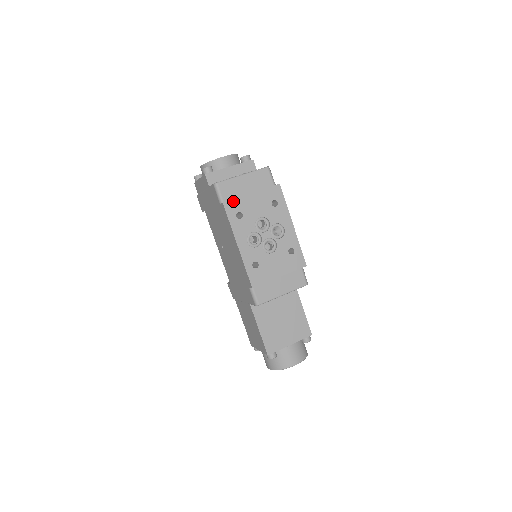
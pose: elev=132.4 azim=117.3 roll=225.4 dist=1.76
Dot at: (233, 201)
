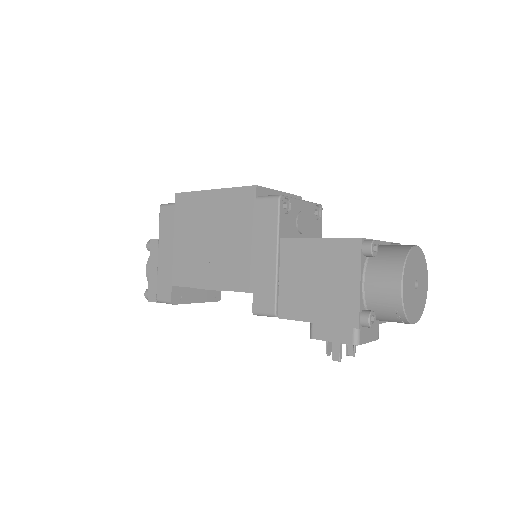
Dot at: occluded
